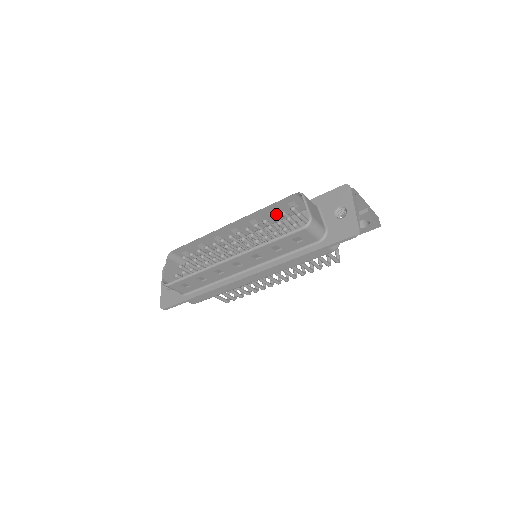
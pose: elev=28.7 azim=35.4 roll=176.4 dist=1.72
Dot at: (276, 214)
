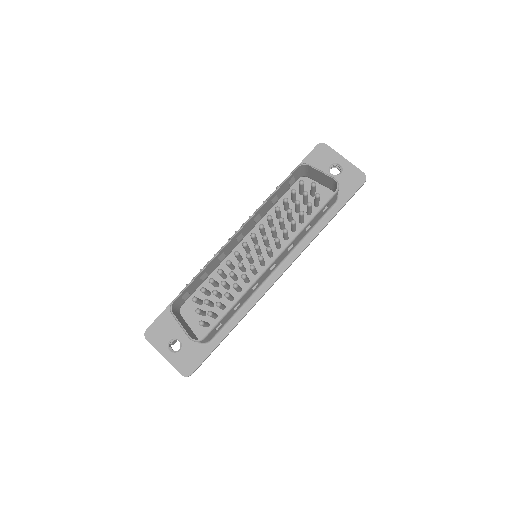
Dot at: (277, 198)
